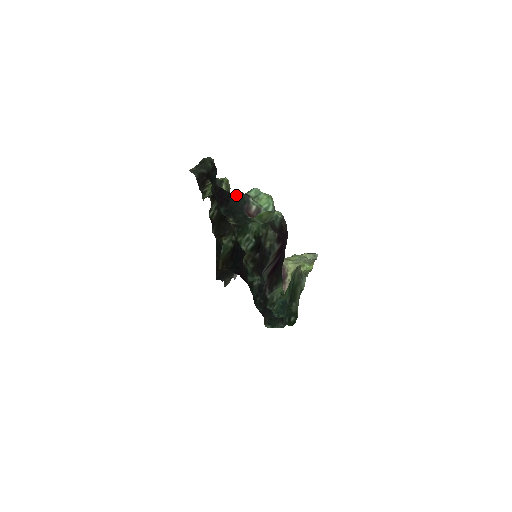
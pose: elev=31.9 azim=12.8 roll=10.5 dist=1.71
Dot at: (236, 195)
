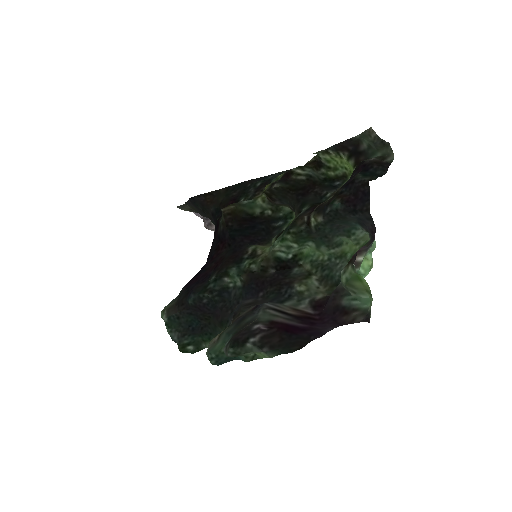
Dot at: (366, 221)
